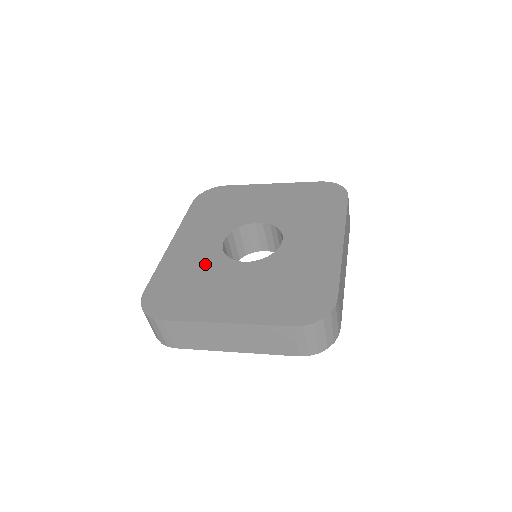
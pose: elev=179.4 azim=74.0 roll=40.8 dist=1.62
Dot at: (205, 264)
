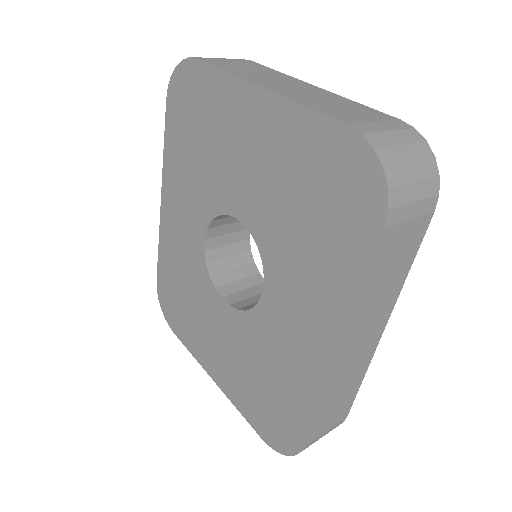
Dot at: (192, 274)
